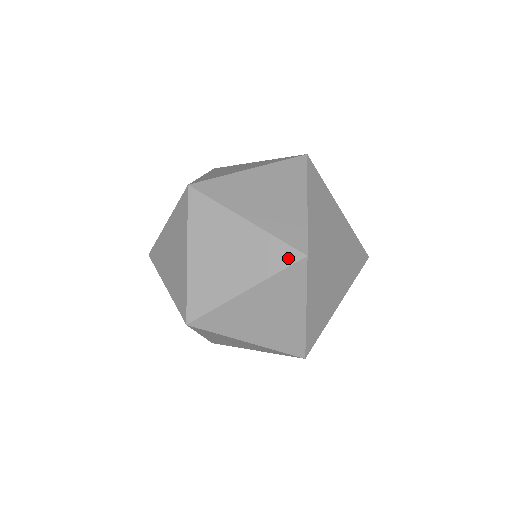
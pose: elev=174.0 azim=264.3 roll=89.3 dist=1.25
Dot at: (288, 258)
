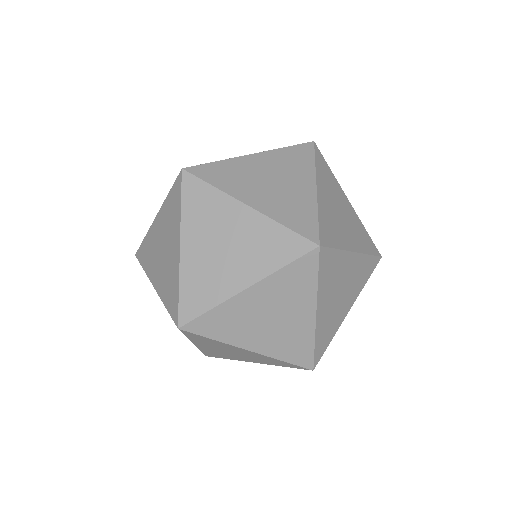
Dot at: (297, 249)
